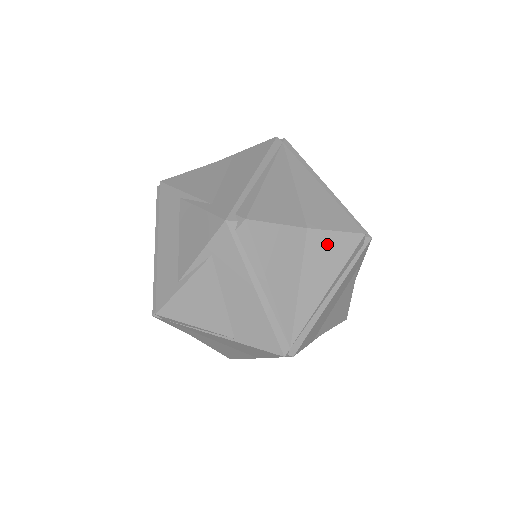
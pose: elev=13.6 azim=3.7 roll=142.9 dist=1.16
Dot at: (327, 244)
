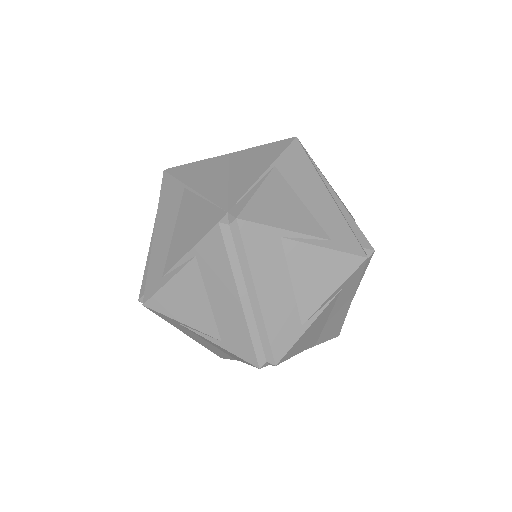
Dot at: occluded
